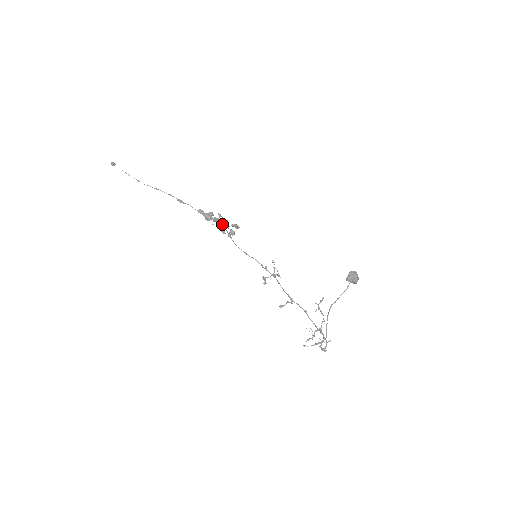
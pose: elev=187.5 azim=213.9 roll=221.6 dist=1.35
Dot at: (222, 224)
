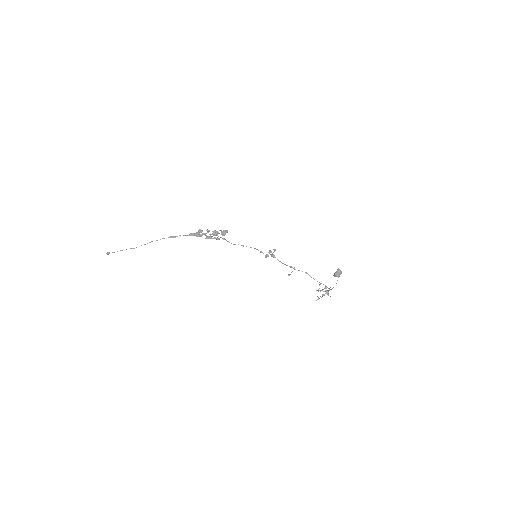
Dot at: (213, 234)
